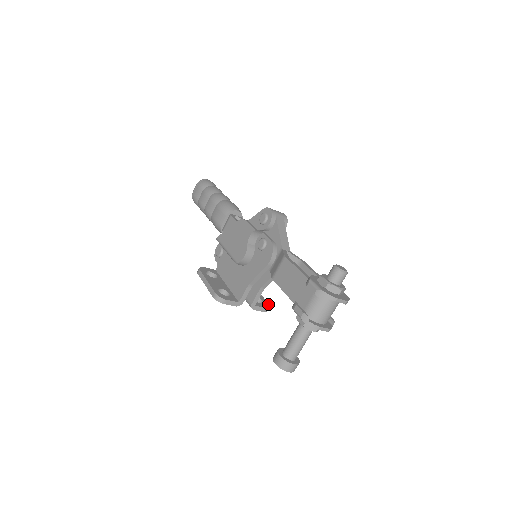
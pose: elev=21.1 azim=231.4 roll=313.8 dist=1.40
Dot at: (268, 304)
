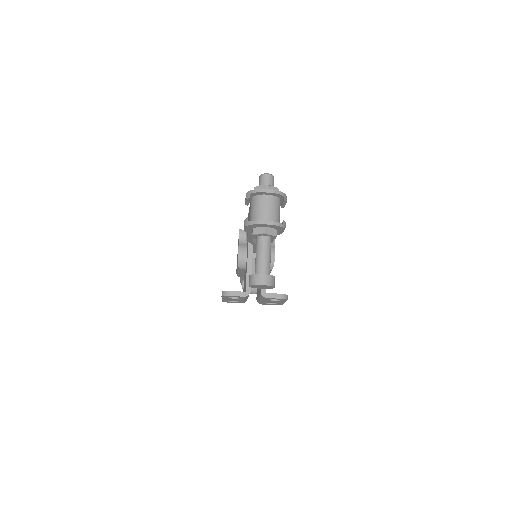
Dot at: (286, 295)
